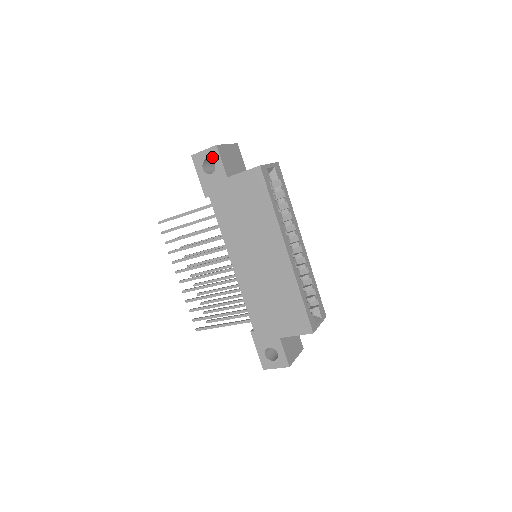
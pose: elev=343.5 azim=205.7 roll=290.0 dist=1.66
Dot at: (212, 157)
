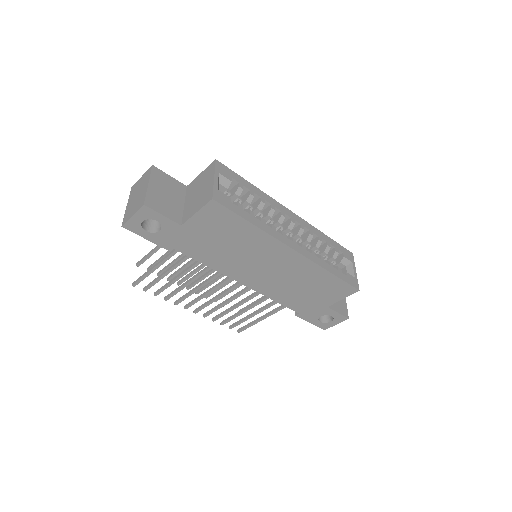
Dot at: (148, 217)
